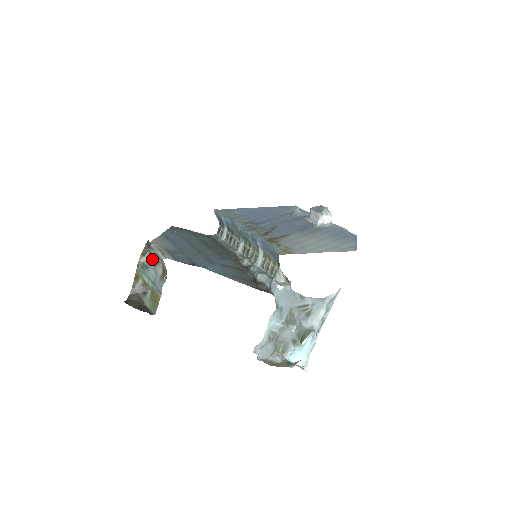
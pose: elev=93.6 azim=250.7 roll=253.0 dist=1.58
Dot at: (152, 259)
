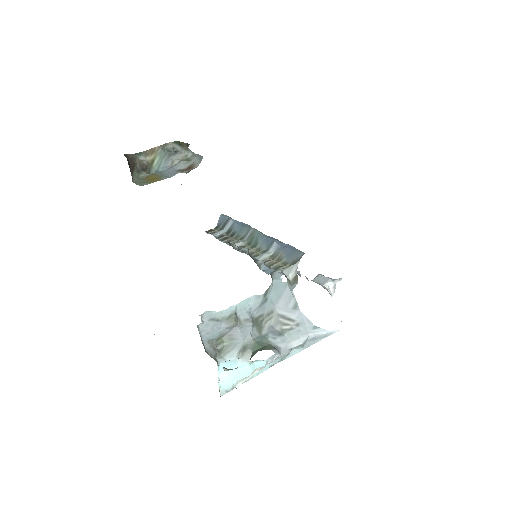
Dot at: (182, 155)
